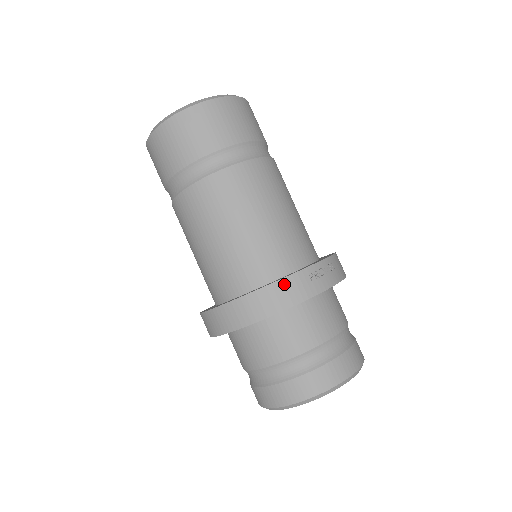
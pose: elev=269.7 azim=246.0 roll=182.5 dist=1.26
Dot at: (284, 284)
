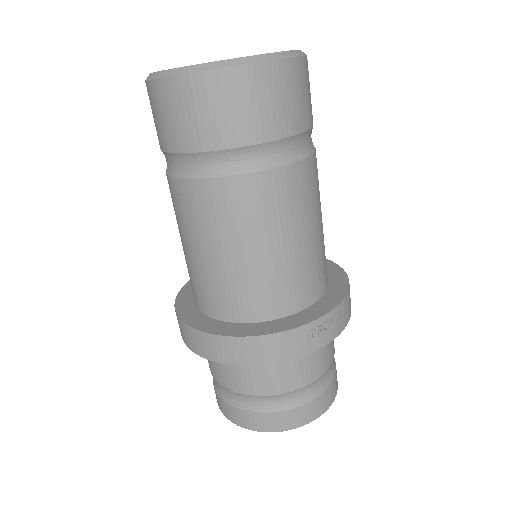
Dot at: (280, 338)
